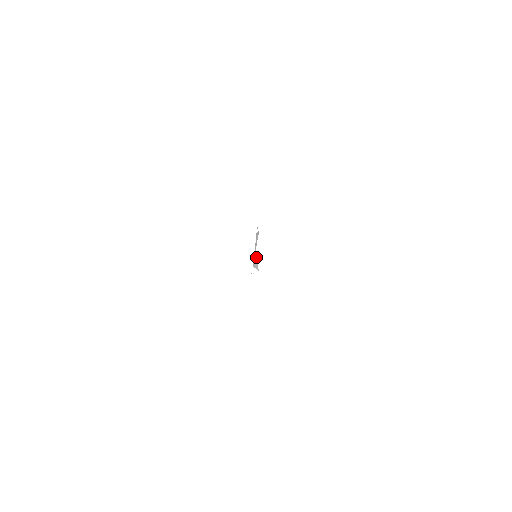
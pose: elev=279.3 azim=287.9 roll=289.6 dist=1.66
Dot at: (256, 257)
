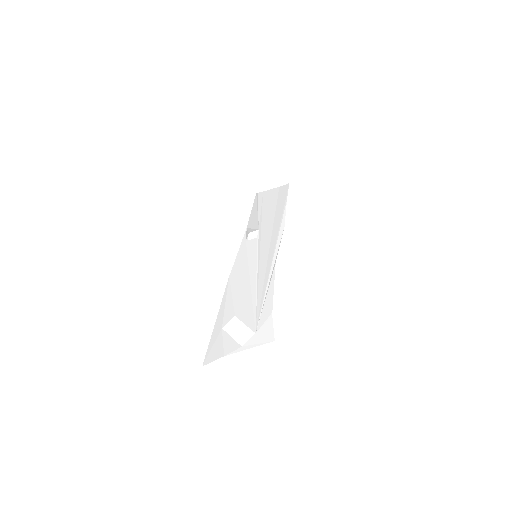
Dot at: (253, 296)
